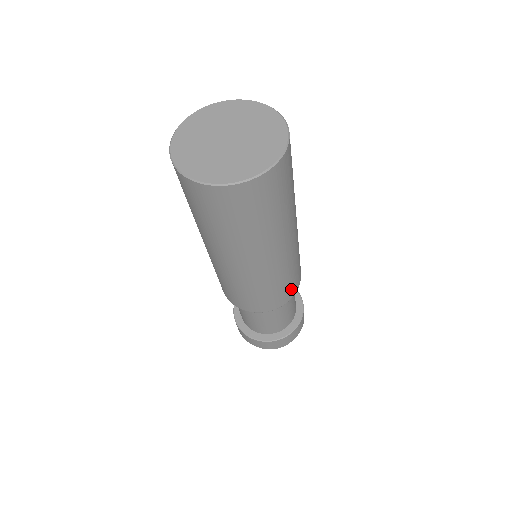
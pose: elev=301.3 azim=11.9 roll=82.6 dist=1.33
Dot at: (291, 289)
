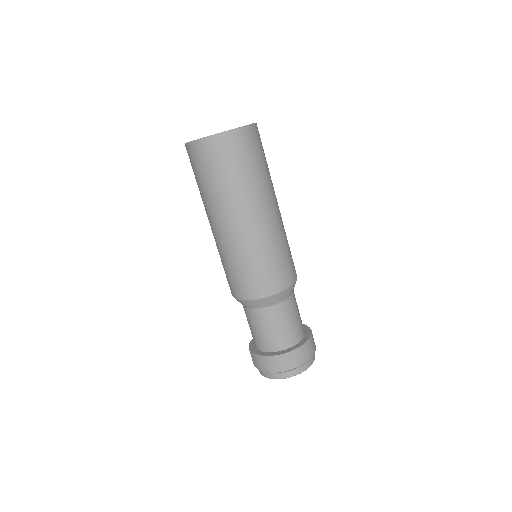
Dot at: (289, 271)
